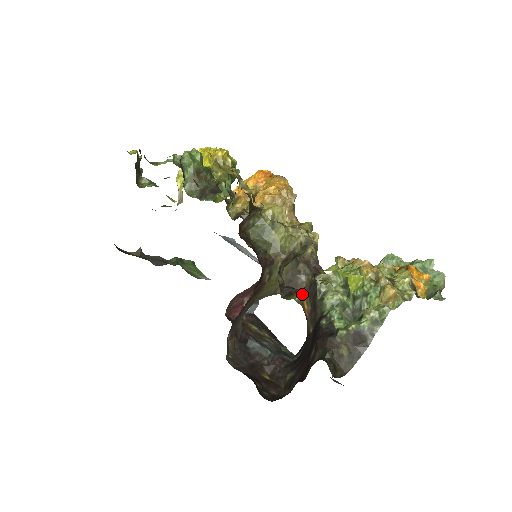
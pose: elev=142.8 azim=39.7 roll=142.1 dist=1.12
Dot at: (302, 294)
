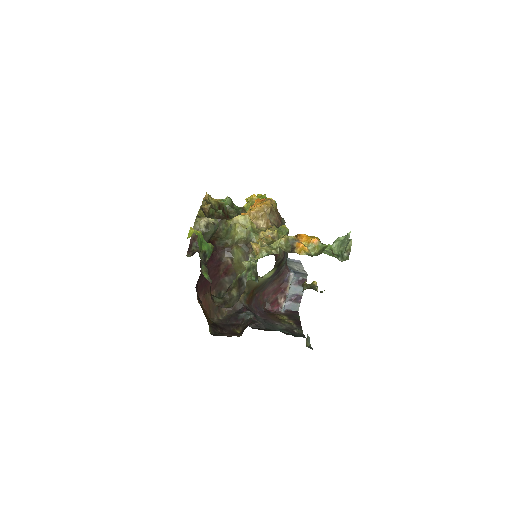
Dot at: occluded
